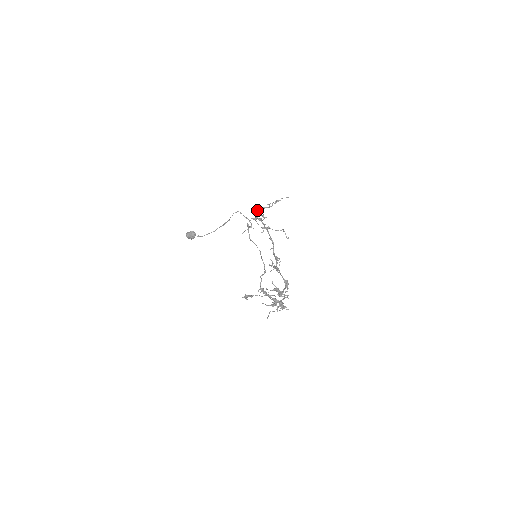
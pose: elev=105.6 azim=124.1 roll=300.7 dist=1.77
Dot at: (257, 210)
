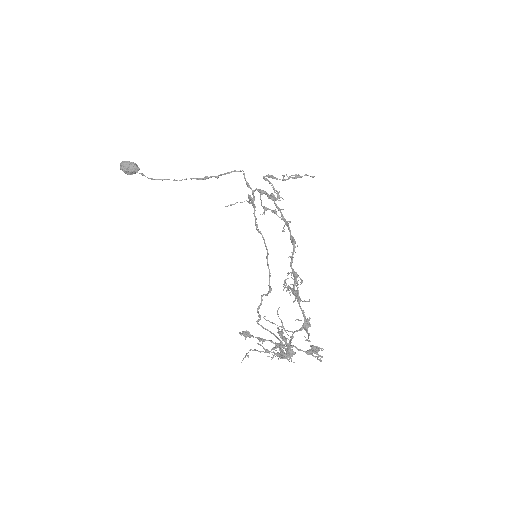
Dot at: occluded
